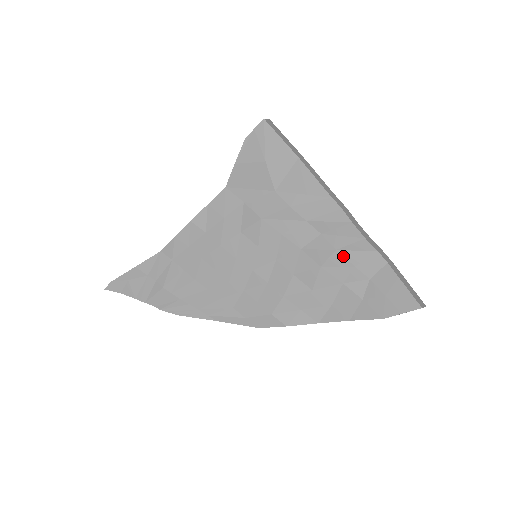
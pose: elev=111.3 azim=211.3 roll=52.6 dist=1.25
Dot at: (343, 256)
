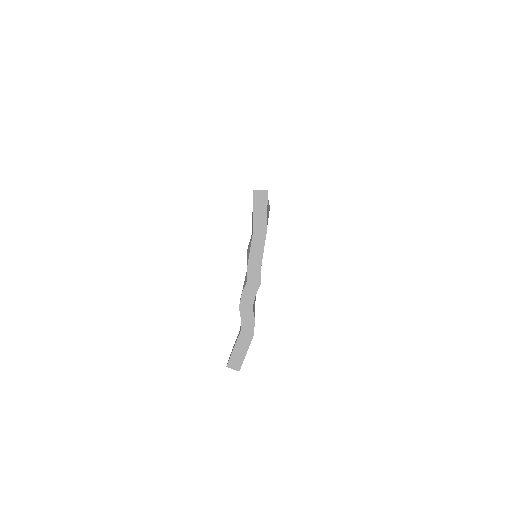
Dot at: occluded
